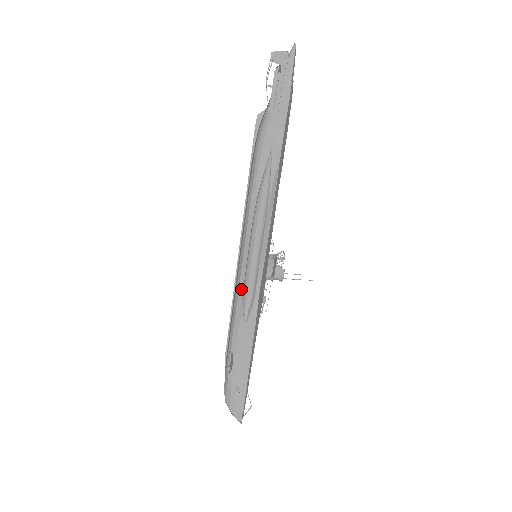
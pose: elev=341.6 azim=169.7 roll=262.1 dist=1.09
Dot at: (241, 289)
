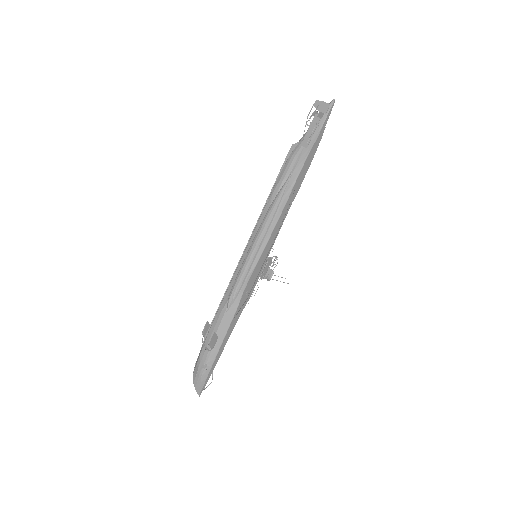
Dot at: (233, 281)
